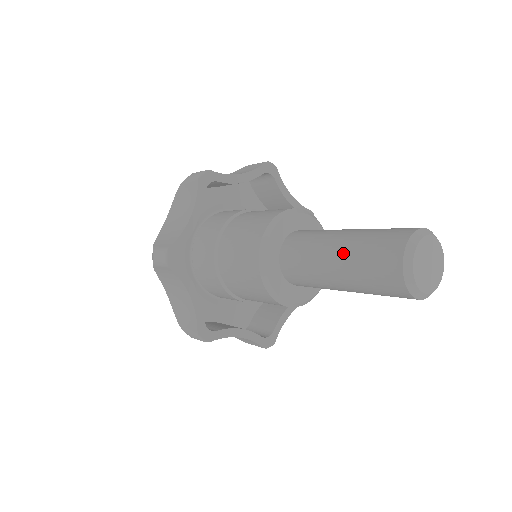
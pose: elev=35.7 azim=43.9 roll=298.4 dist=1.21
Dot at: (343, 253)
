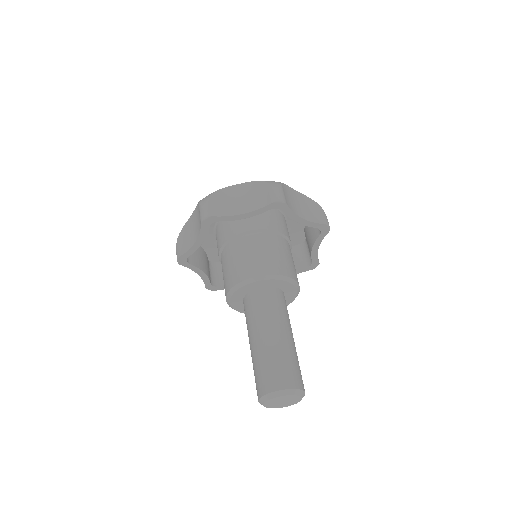
Dot at: (252, 353)
